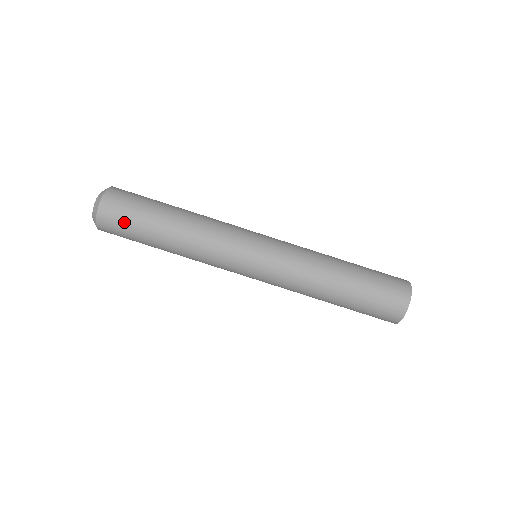
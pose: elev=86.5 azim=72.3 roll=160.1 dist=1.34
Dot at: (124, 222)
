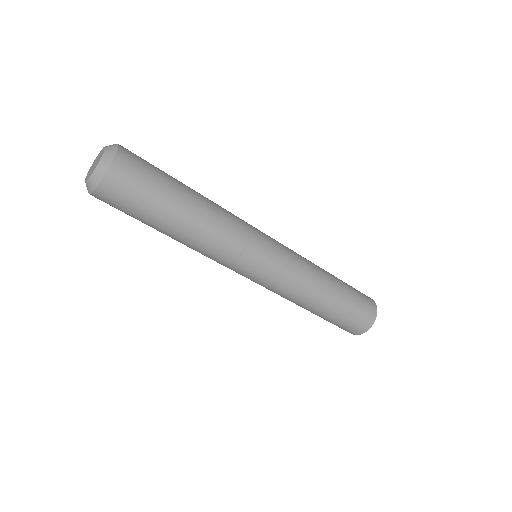
Dot at: occluded
